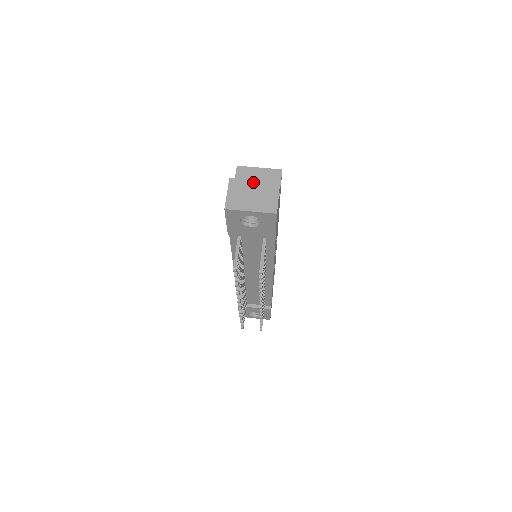
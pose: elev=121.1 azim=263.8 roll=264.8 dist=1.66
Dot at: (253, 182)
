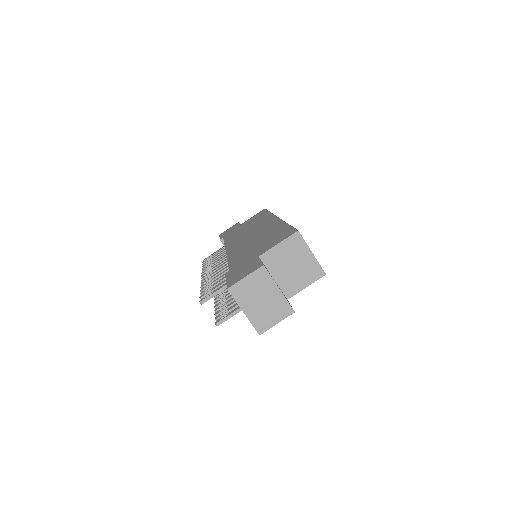
Dot at: (276, 290)
